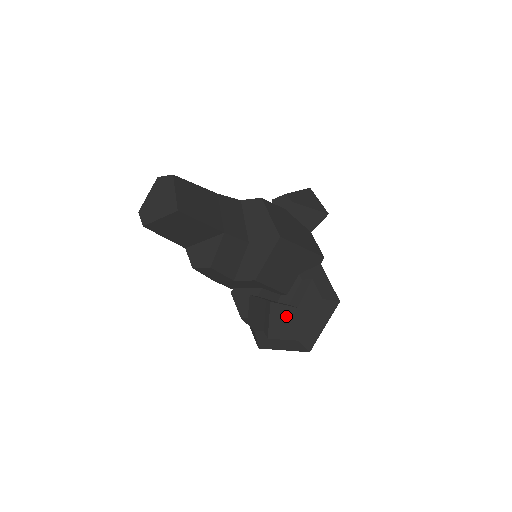
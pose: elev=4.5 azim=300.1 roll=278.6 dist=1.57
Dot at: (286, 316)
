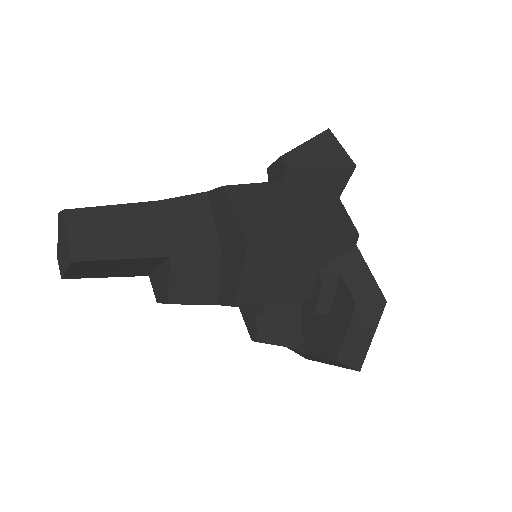
Dot at: (319, 326)
